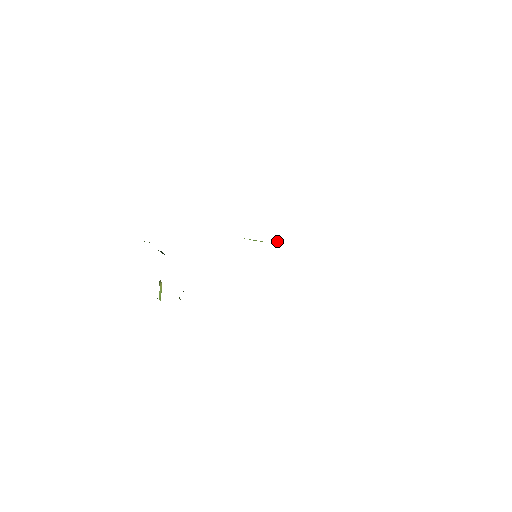
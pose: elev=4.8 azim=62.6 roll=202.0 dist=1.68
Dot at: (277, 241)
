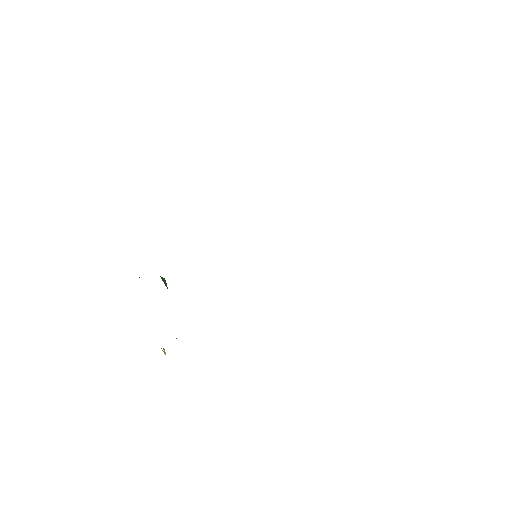
Dot at: occluded
